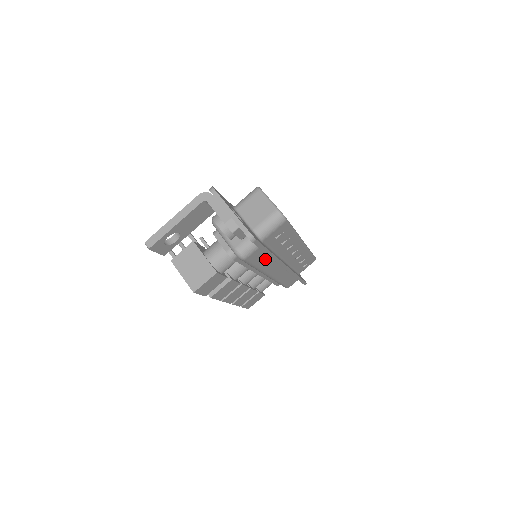
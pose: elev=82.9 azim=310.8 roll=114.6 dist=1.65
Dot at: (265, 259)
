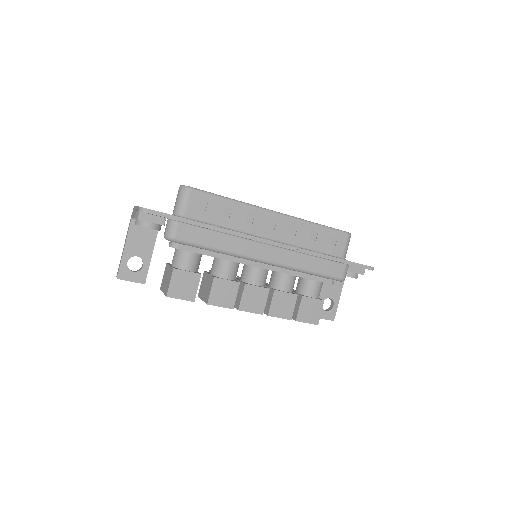
Dot at: (215, 236)
